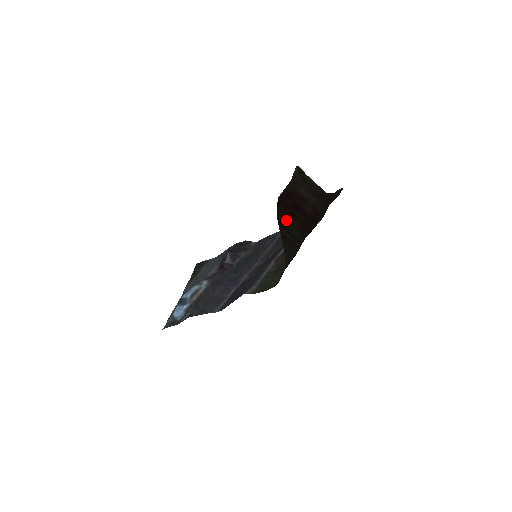
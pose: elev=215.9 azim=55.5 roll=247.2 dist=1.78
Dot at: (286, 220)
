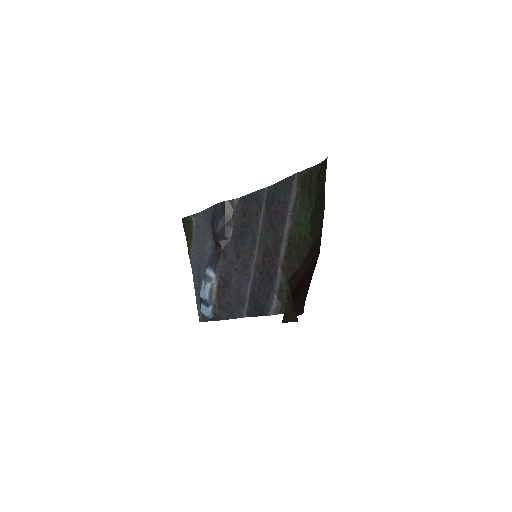
Dot at: occluded
